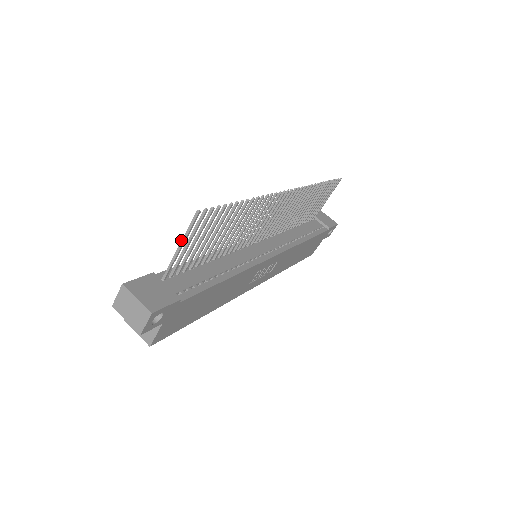
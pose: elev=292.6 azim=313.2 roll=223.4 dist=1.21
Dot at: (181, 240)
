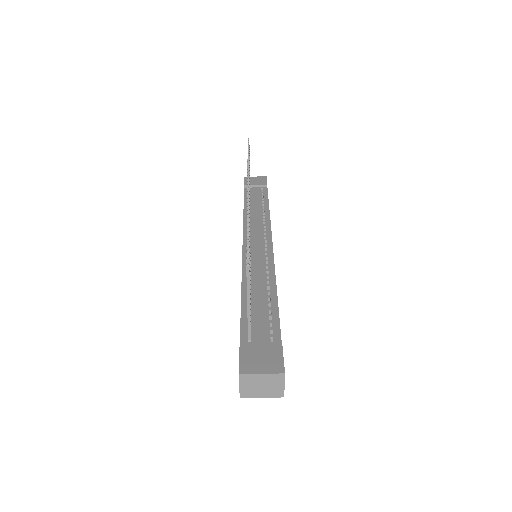
Dot at: occluded
